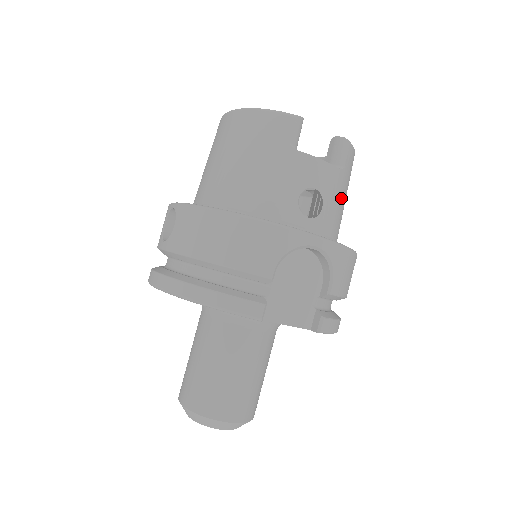
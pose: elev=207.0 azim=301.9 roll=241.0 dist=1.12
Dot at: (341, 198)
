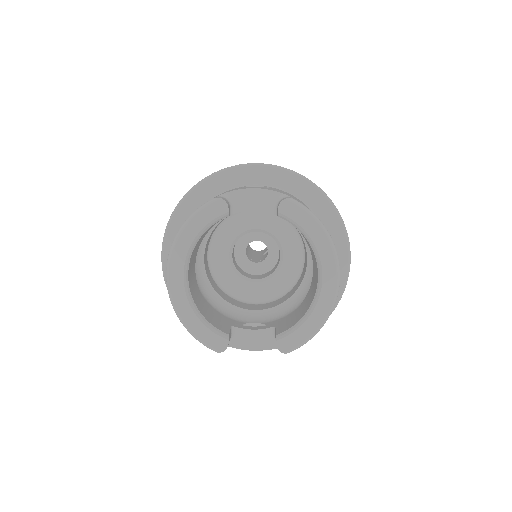
Dot at: occluded
